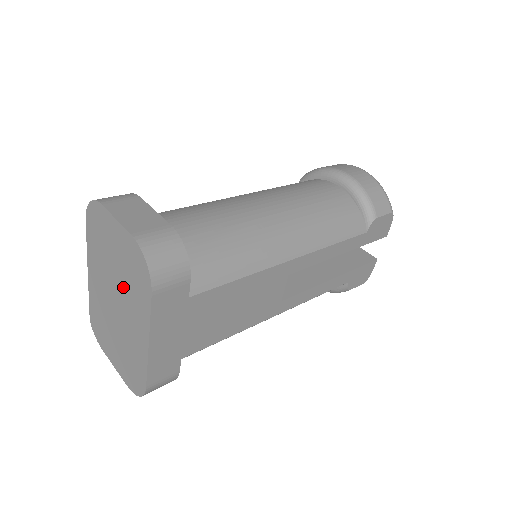
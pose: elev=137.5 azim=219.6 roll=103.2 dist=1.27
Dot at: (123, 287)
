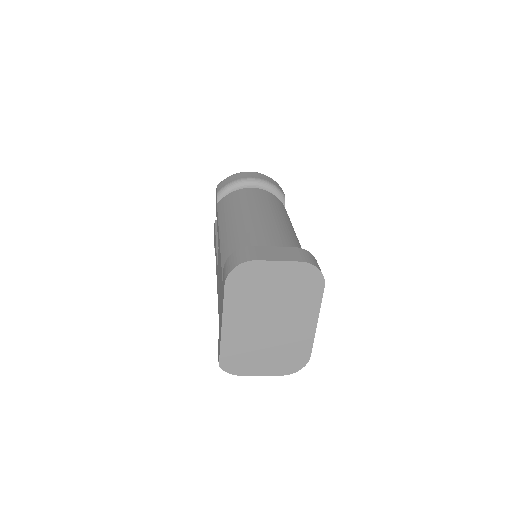
Dot at: (285, 304)
